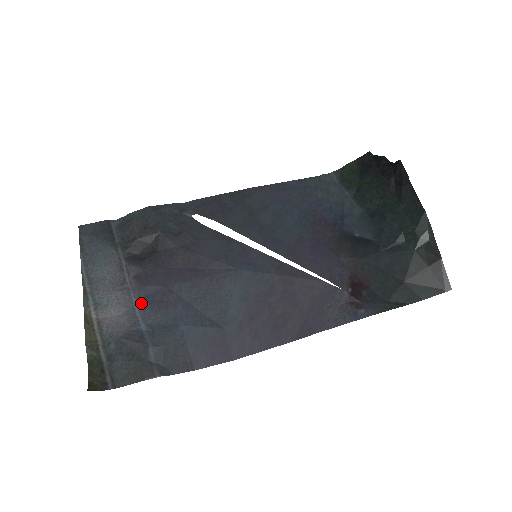
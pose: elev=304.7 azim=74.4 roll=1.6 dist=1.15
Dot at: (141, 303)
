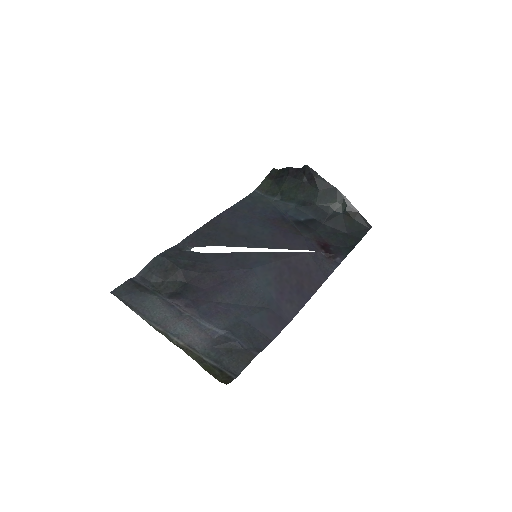
Dot at: (205, 320)
